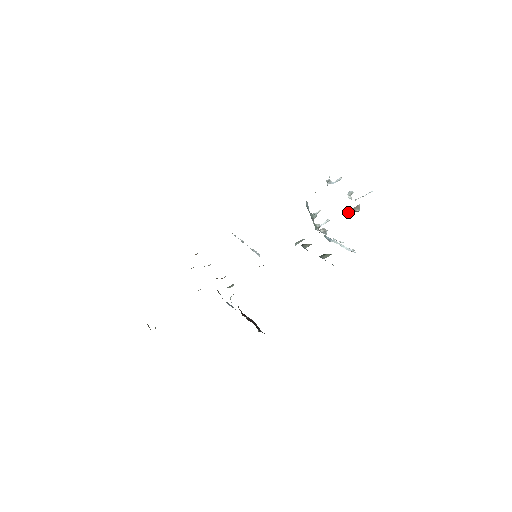
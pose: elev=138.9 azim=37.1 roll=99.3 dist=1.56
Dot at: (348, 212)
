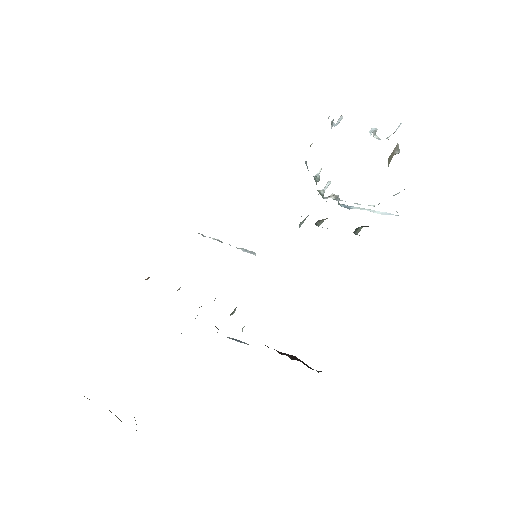
Dot at: (389, 157)
